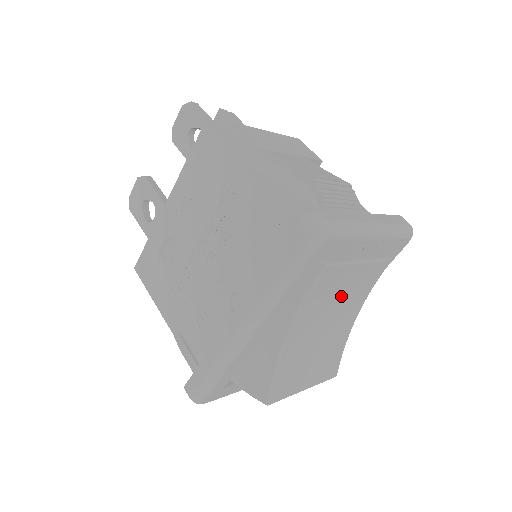
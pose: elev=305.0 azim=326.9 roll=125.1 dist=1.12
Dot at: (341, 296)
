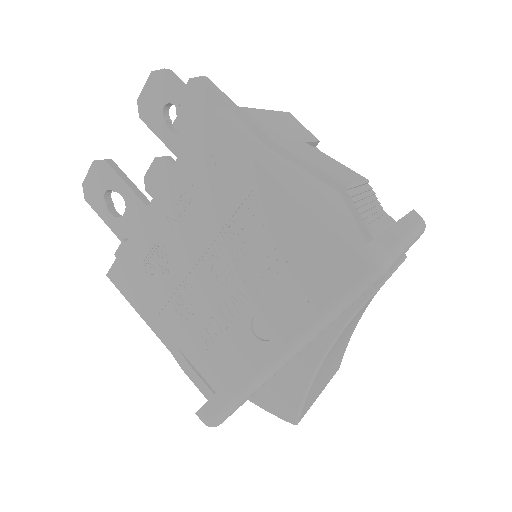
Dot at: (365, 305)
